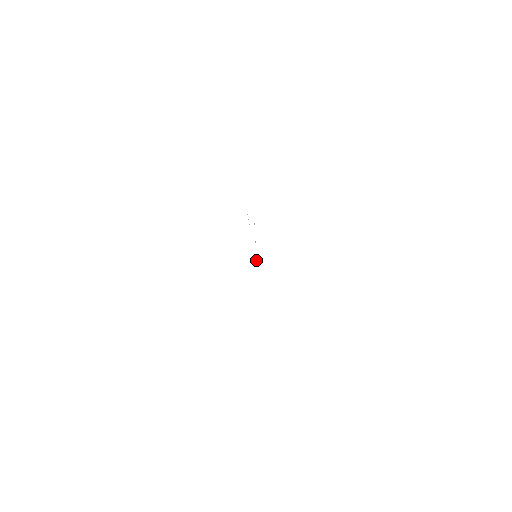
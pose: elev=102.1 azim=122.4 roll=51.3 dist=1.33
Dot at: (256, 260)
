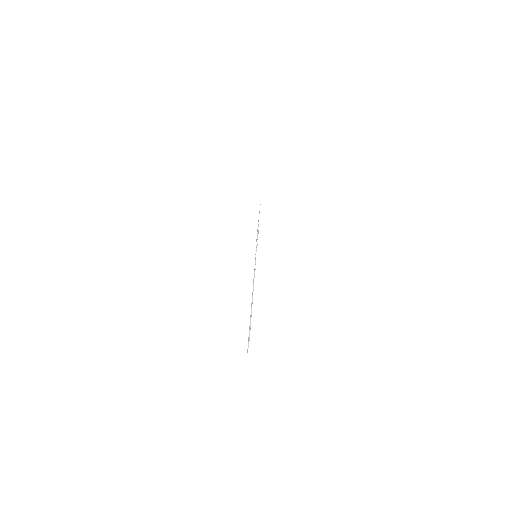
Dot at: occluded
